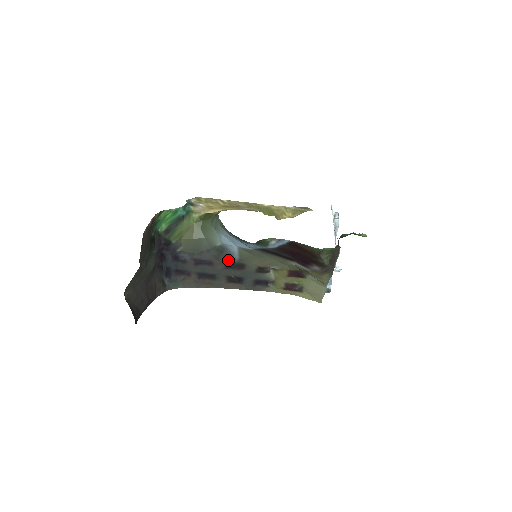
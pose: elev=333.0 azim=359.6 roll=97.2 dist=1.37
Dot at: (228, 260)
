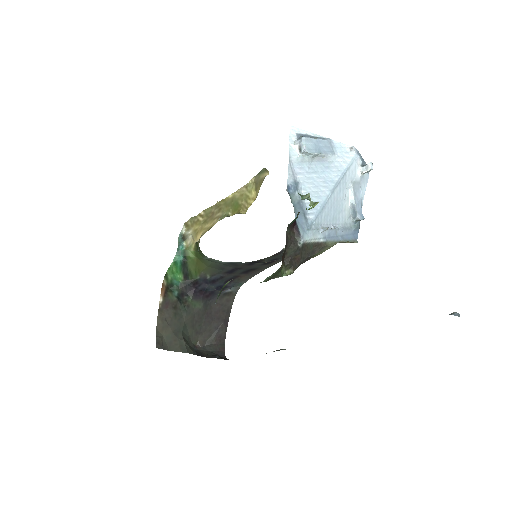
Dot at: (244, 264)
